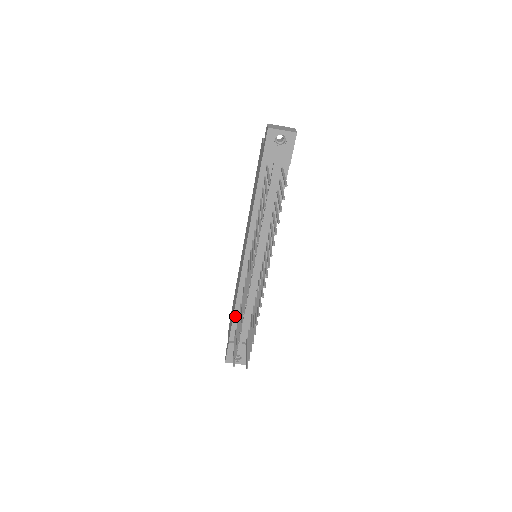
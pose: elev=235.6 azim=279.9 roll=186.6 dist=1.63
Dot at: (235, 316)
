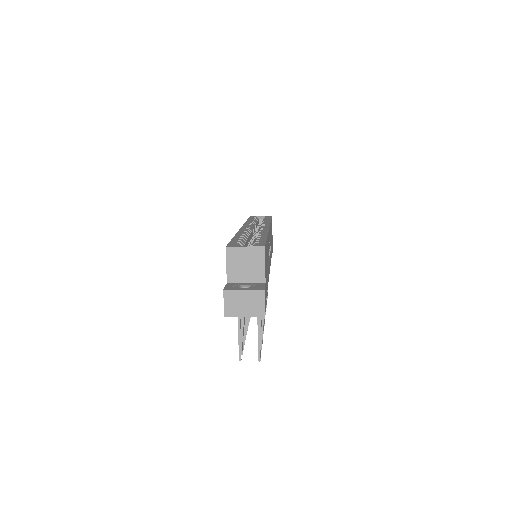
Dot at: occluded
